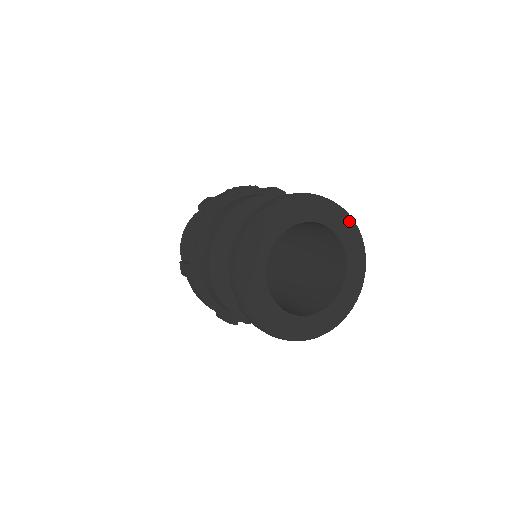
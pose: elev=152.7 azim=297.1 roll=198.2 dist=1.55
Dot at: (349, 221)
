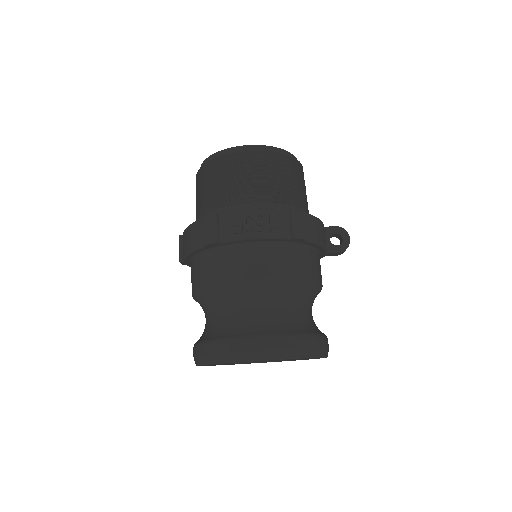
Dot at: occluded
